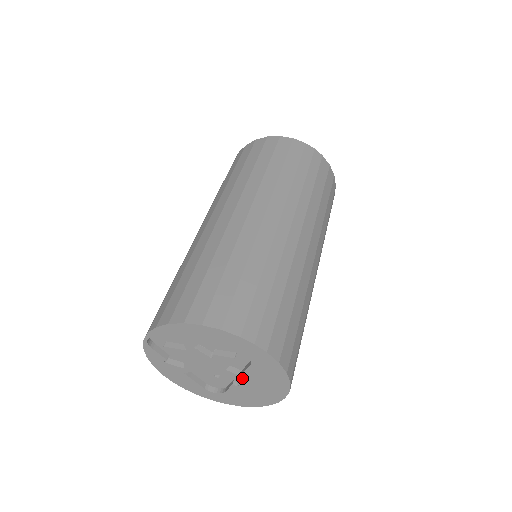
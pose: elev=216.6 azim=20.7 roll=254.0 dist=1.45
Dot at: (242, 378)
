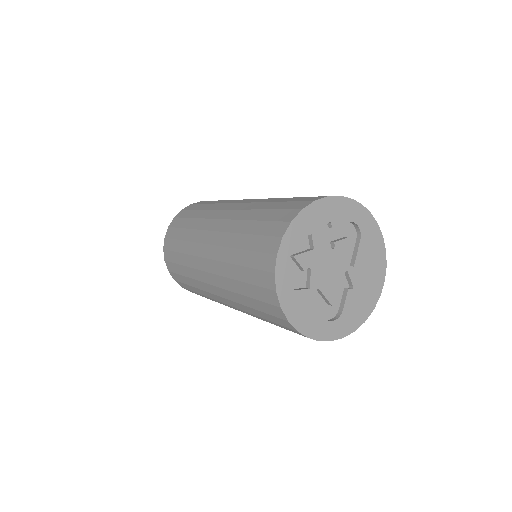
Dot at: (355, 270)
